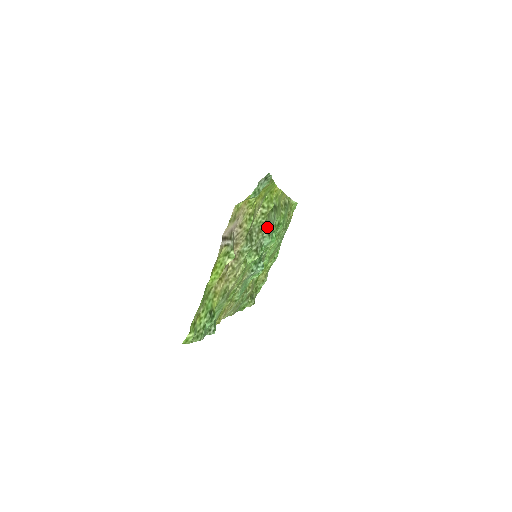
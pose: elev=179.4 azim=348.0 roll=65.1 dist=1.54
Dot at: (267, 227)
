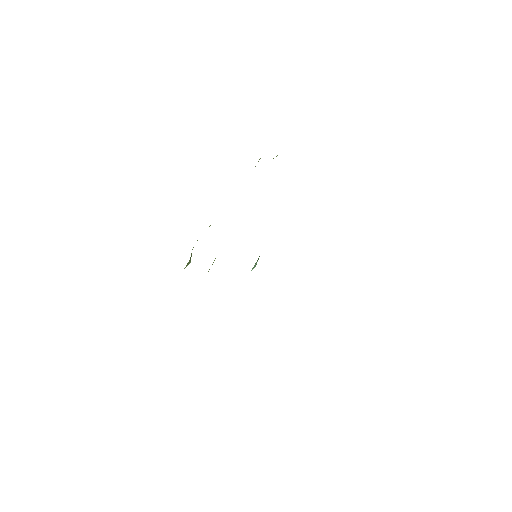
Dot at: occluded
